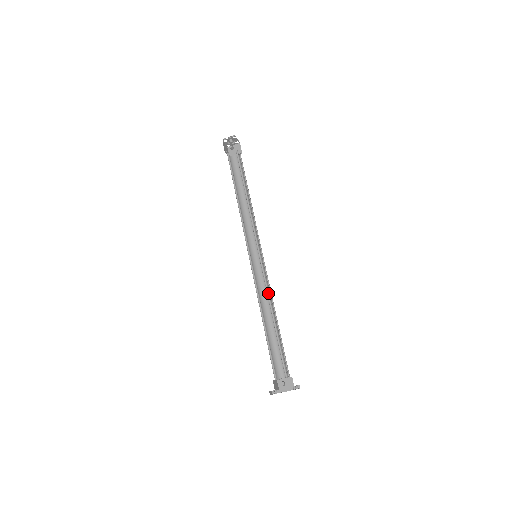
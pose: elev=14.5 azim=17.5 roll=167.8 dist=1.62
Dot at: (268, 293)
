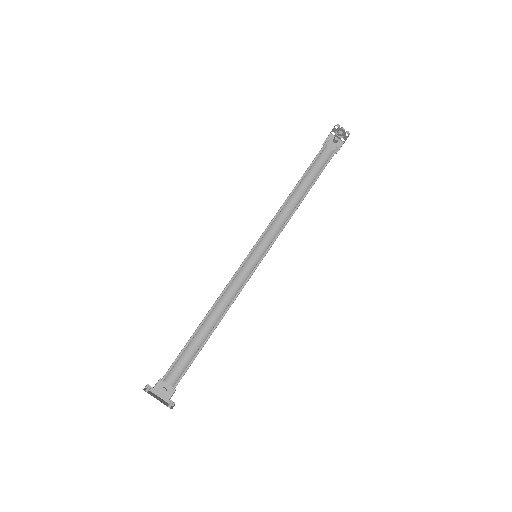
Dot at: (233, 300)
